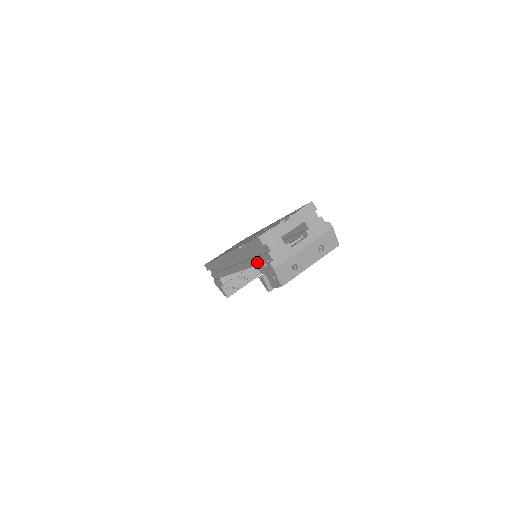
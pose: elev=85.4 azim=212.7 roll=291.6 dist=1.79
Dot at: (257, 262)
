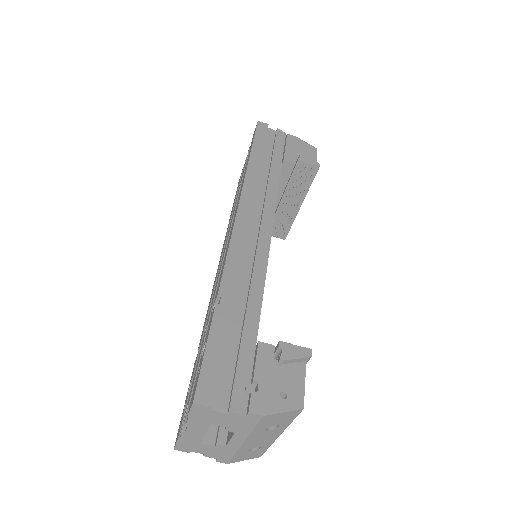
Dot at: occluded
